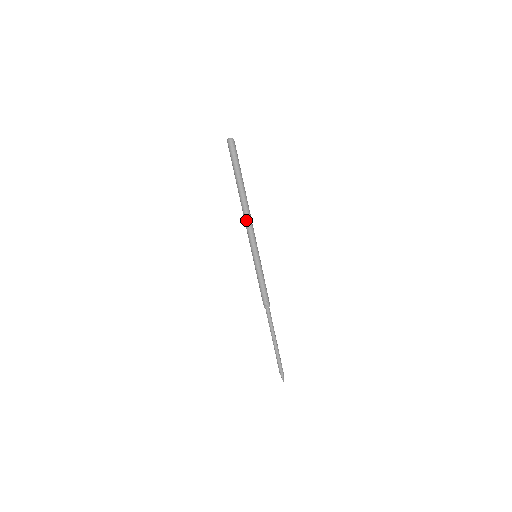
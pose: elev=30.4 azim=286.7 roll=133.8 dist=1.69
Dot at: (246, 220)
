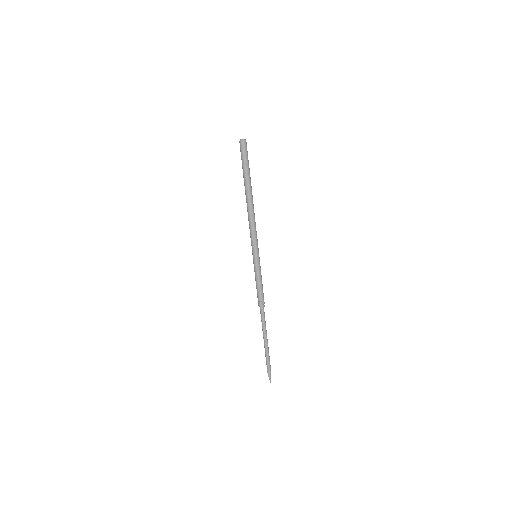
Dot at: (250, 220)
